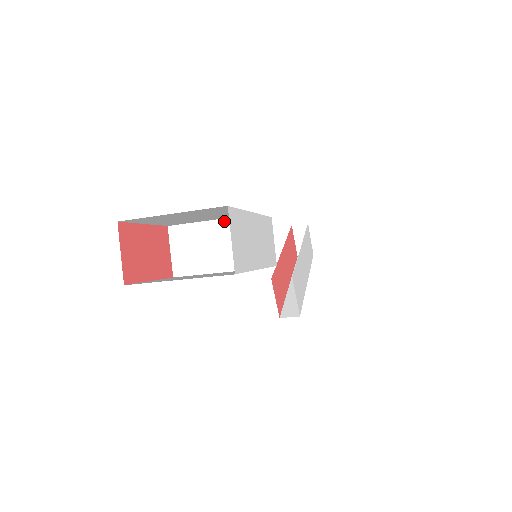
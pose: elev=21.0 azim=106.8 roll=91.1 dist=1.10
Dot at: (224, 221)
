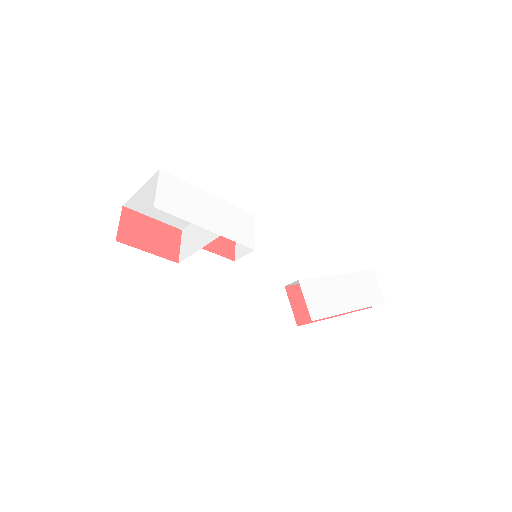
Dot at: occluded
